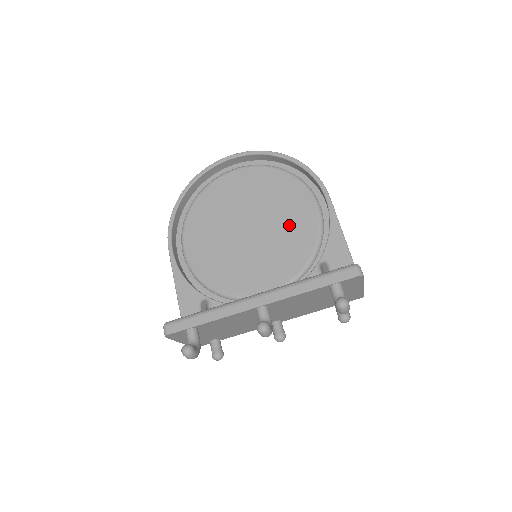
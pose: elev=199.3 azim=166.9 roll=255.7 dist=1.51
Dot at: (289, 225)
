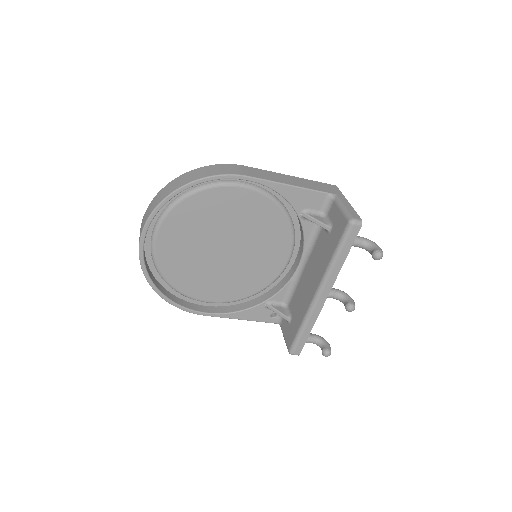
Dot at: (246, 218)
